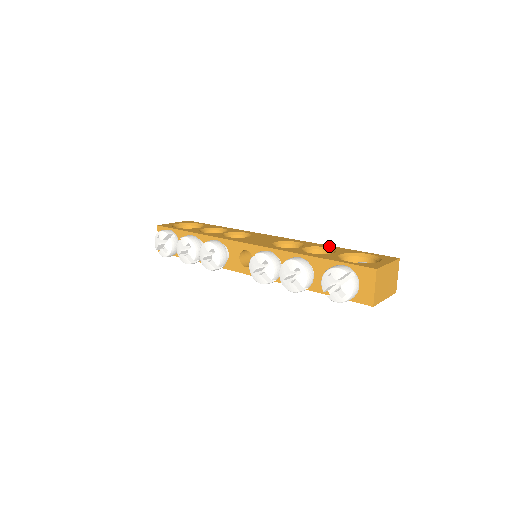
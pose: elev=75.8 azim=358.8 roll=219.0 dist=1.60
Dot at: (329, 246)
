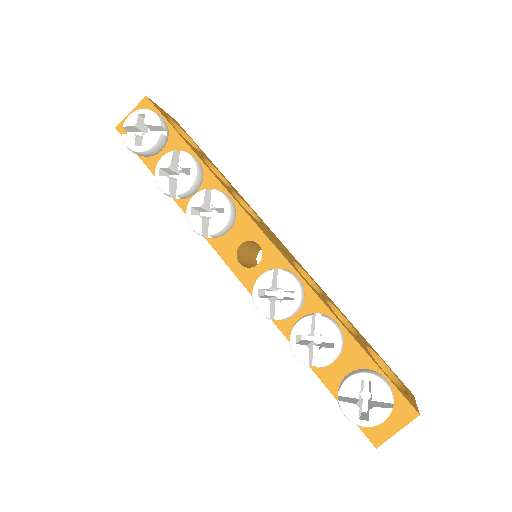
Dot at: occluded
